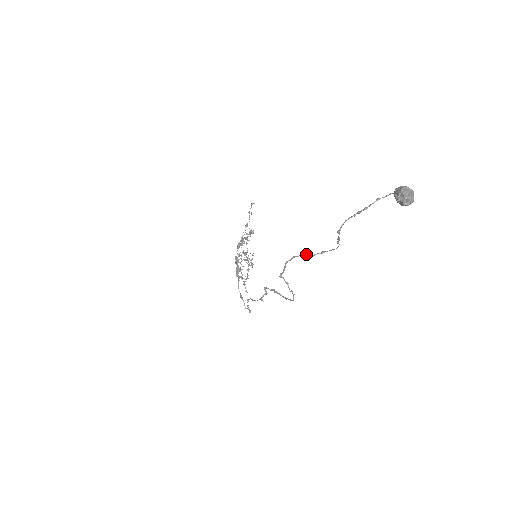
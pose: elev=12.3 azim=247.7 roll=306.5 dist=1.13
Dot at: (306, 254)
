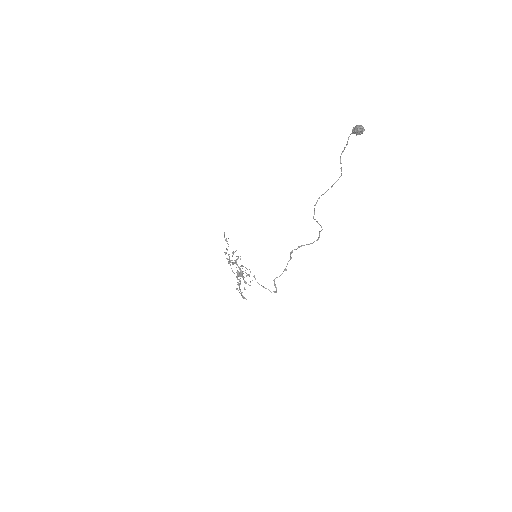
Dot at: (326, 191)
